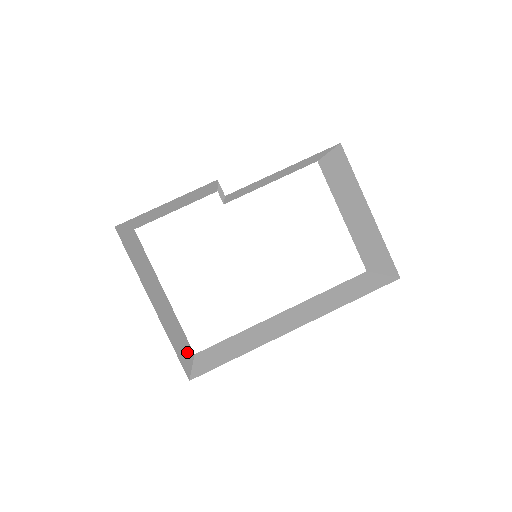
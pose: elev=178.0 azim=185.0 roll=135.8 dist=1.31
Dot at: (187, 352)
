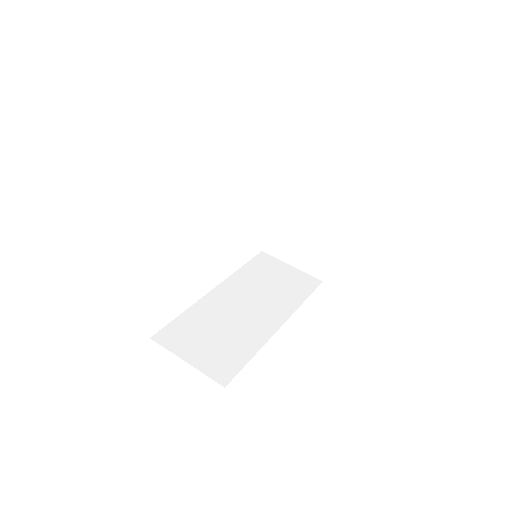
Dot at: occluded
